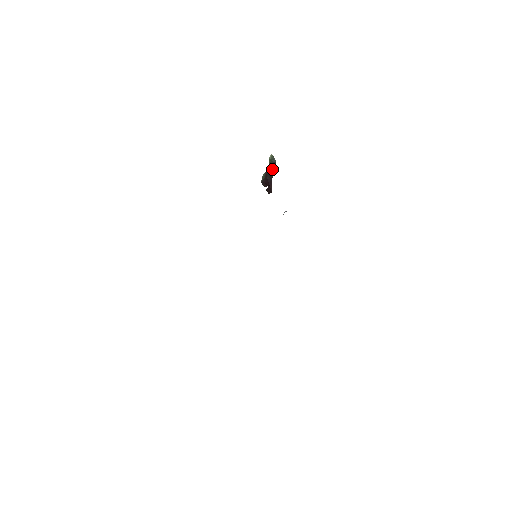
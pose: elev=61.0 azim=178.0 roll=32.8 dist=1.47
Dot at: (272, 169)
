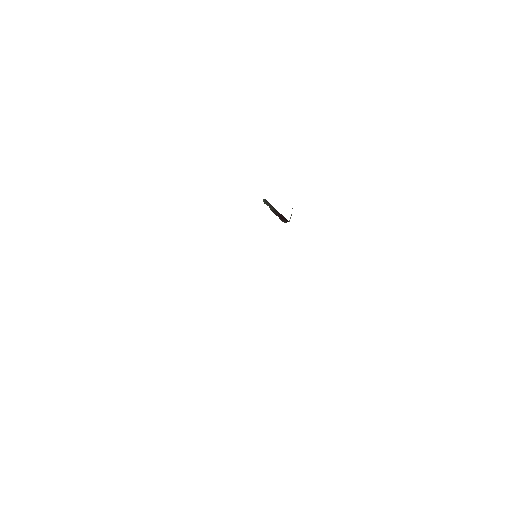
Dot at: (270, 206)
